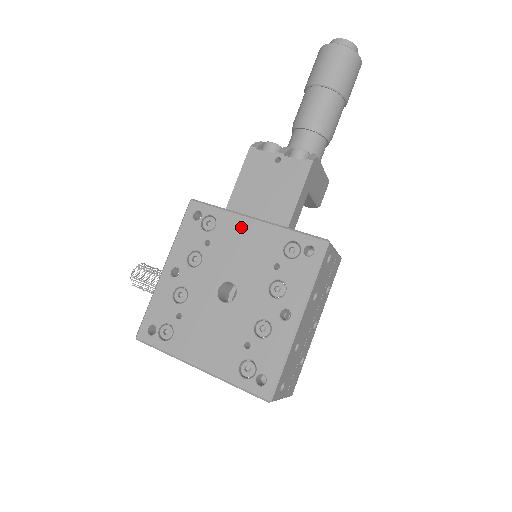
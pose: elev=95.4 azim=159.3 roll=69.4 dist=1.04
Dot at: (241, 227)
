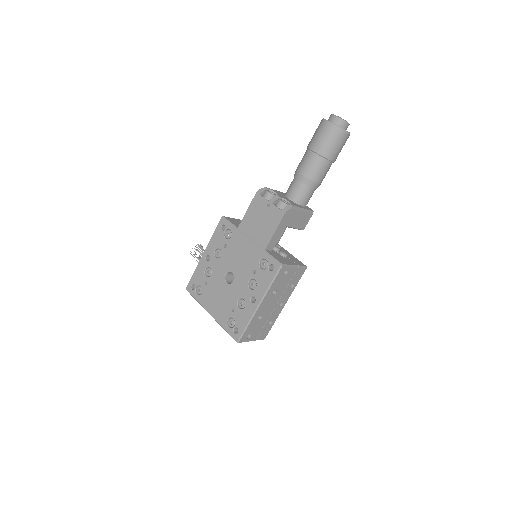
Dot at: (242, 242)
